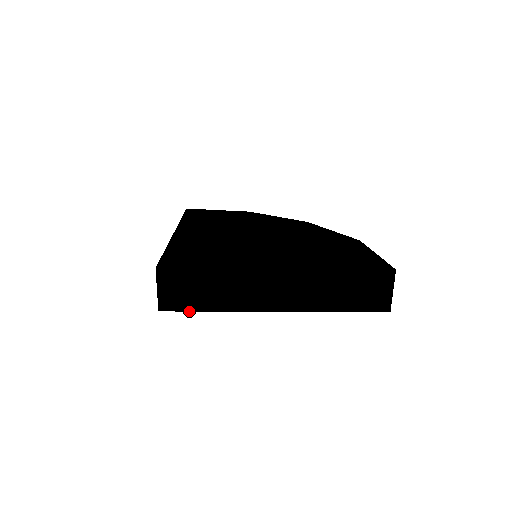
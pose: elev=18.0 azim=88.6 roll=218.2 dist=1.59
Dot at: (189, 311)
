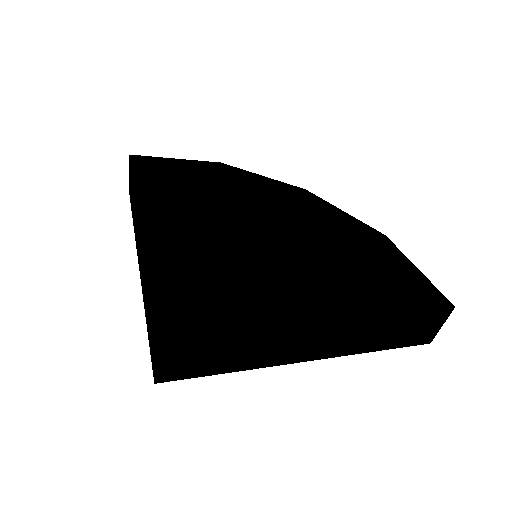
Dot at: occluded
